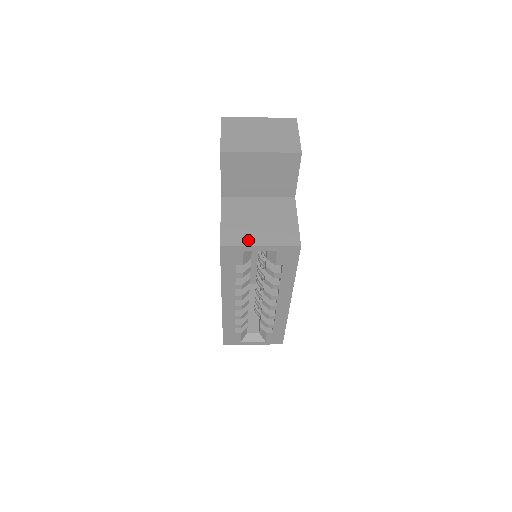
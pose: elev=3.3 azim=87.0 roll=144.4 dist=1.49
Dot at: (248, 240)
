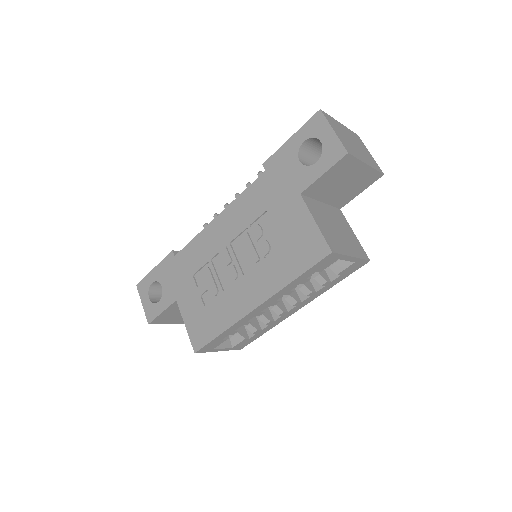
Dot at: (343, 249)
